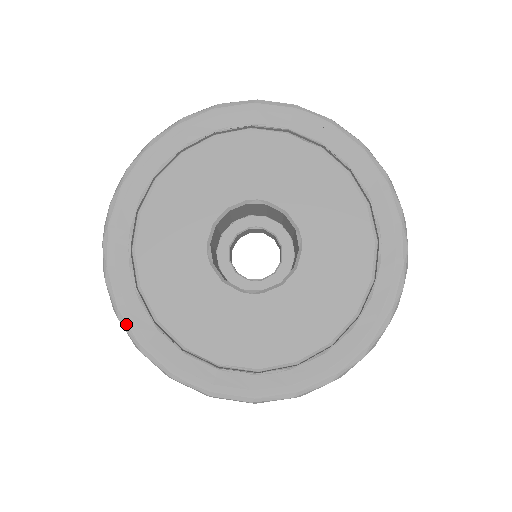
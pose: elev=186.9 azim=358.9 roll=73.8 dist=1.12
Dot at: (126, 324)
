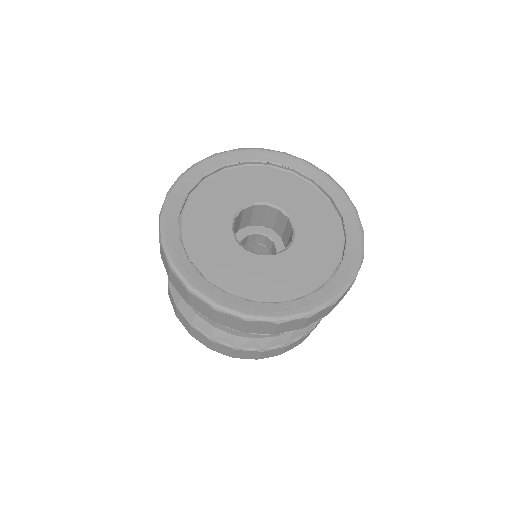
Dot at: (167, 201)
